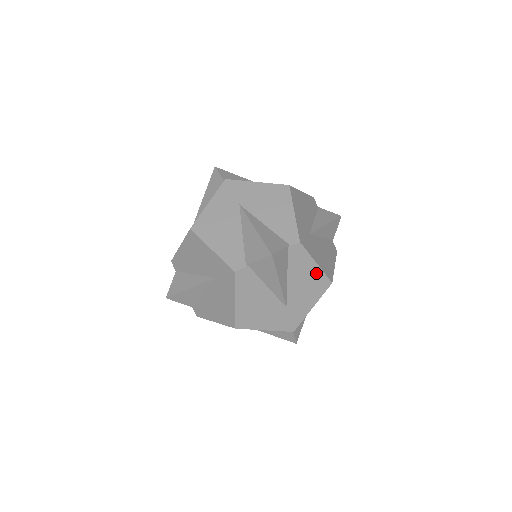
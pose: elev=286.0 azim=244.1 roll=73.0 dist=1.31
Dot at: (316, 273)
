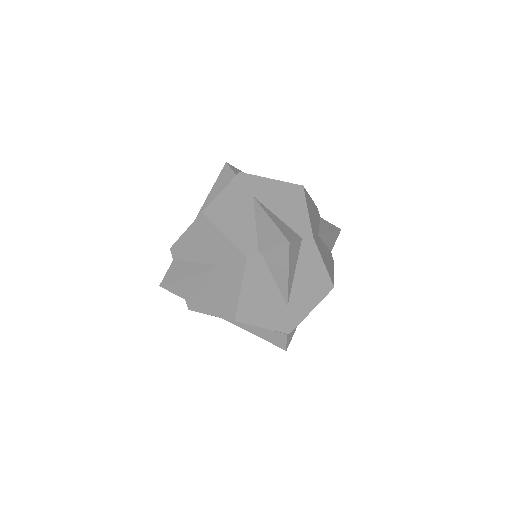
Dot at: (322, 274)
